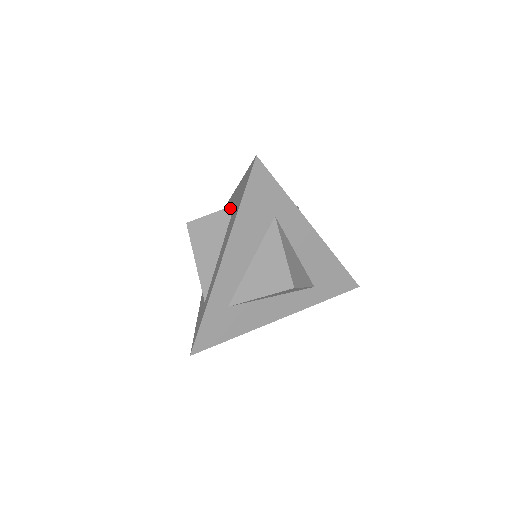
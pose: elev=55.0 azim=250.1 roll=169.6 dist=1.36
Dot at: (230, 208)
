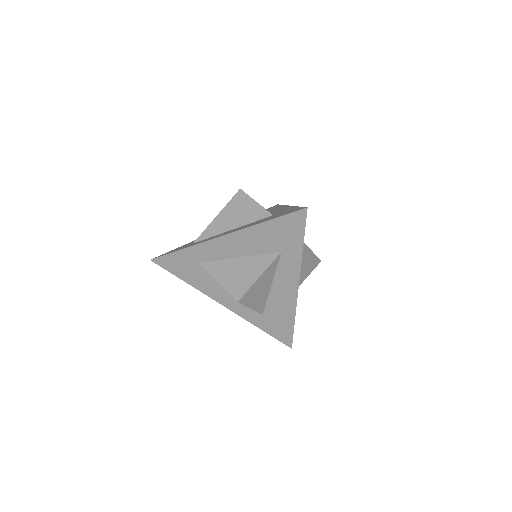
Dot at: (269, 213)
